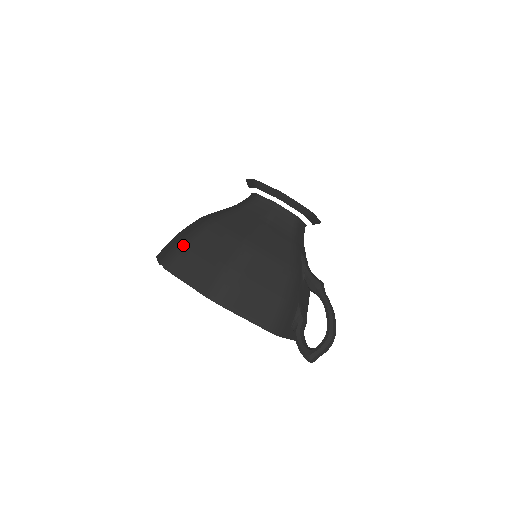
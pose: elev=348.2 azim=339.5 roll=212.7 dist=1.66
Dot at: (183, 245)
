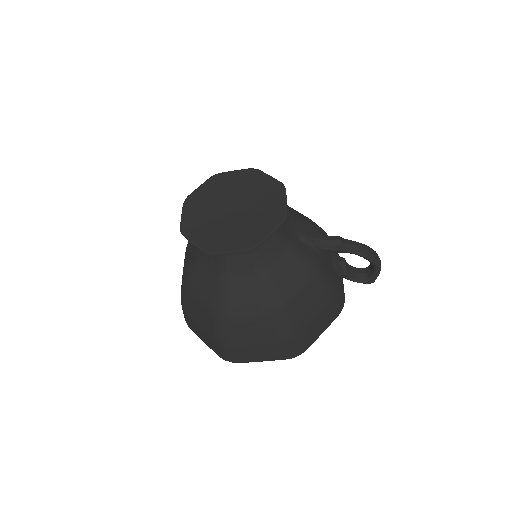
Dot at: (227, 346)
